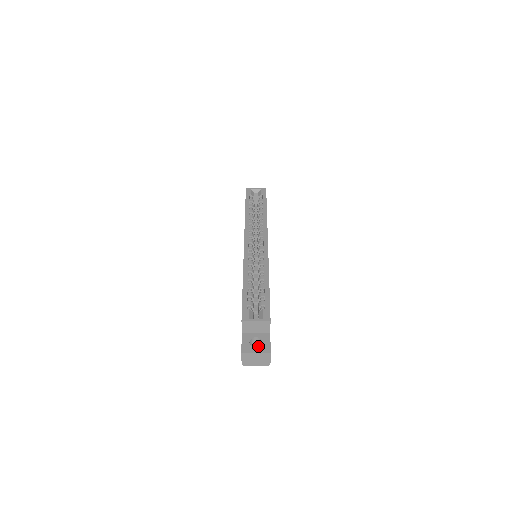
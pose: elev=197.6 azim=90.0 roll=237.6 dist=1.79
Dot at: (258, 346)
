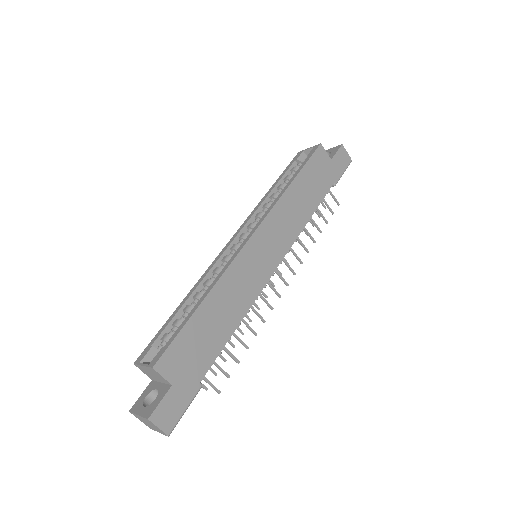
Dot at: occluded
